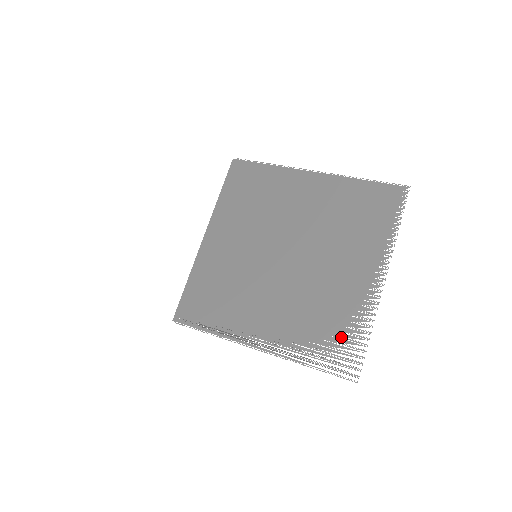
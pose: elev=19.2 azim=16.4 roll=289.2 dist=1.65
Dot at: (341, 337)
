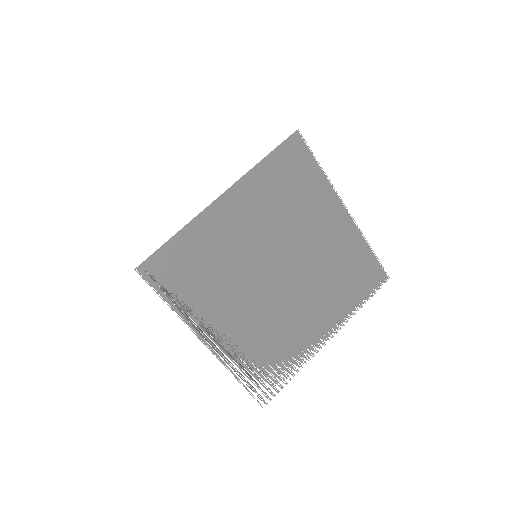
Dot at: (275, 369)
